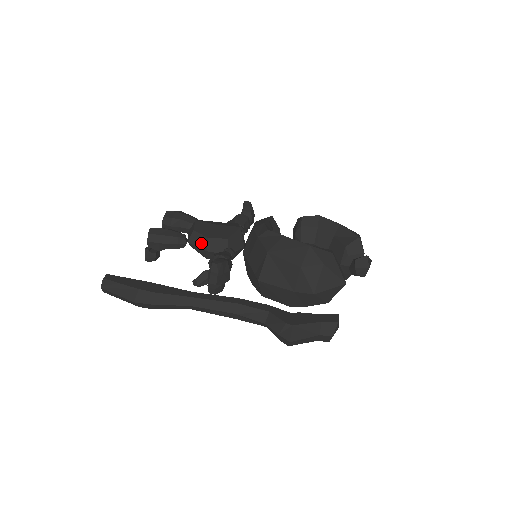
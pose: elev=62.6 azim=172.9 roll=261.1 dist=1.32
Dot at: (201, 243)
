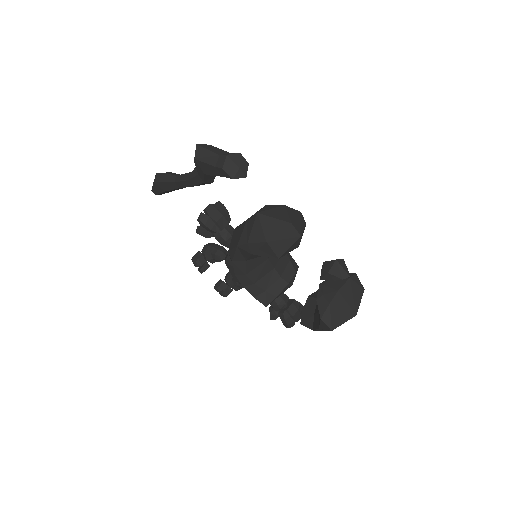
Dot at: occluded
